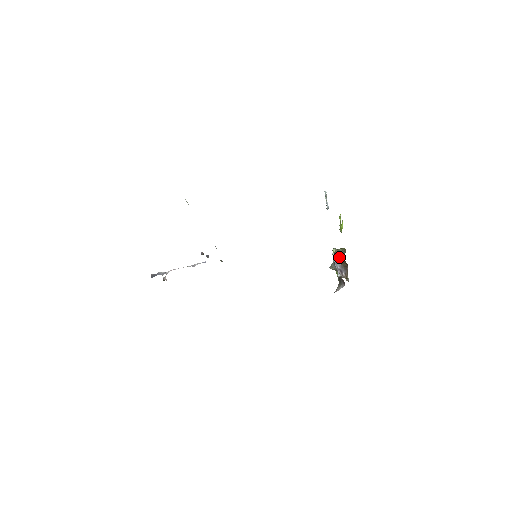
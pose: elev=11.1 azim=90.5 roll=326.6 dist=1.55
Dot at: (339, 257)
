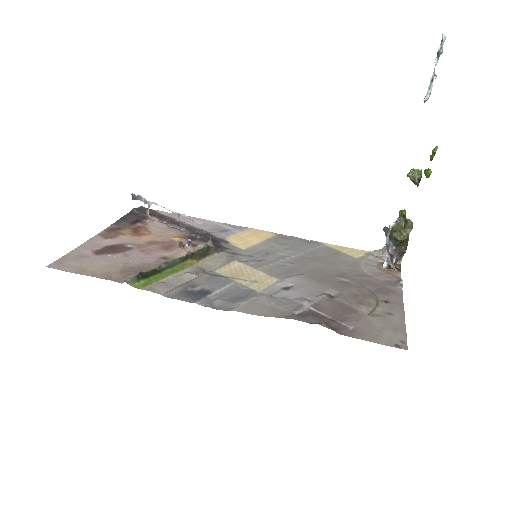
Dot at: (394, 242)
